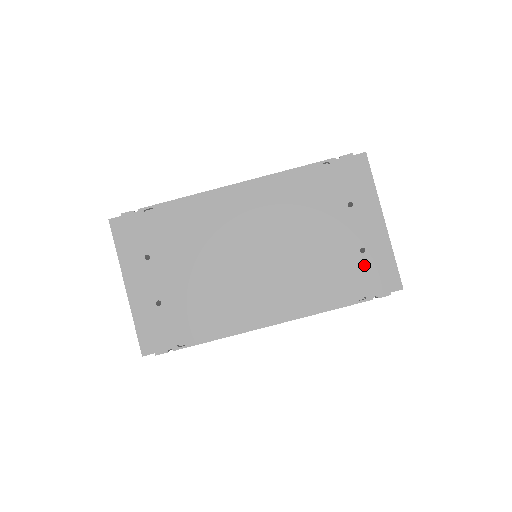
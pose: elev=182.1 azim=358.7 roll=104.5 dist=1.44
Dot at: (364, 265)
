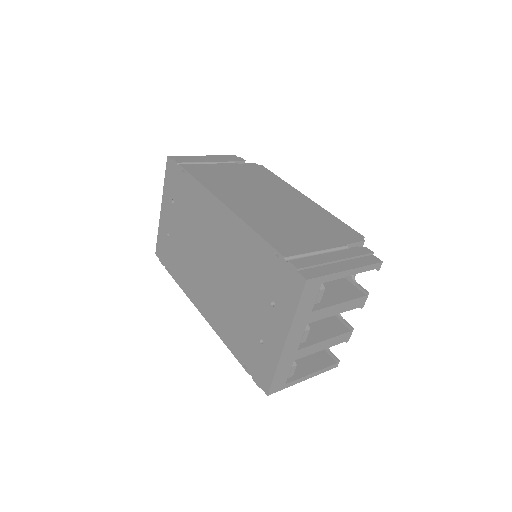
Dot at: (257, 351)
